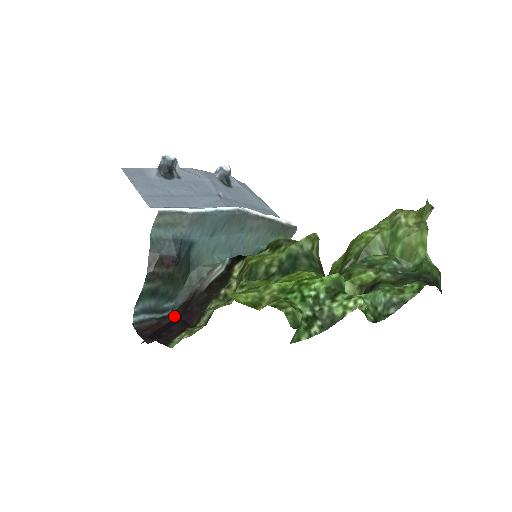
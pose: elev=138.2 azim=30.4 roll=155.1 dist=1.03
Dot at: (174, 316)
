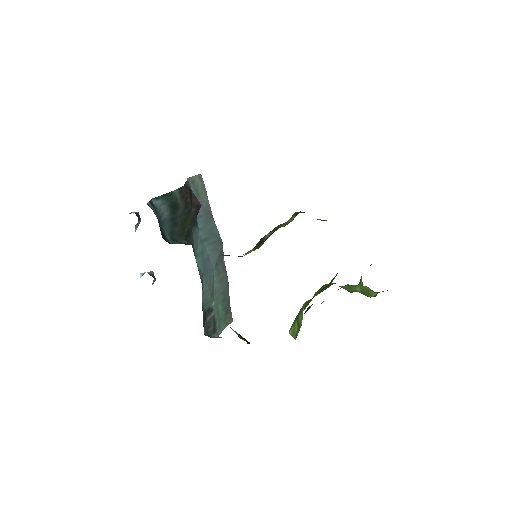
Dot at: occluded
